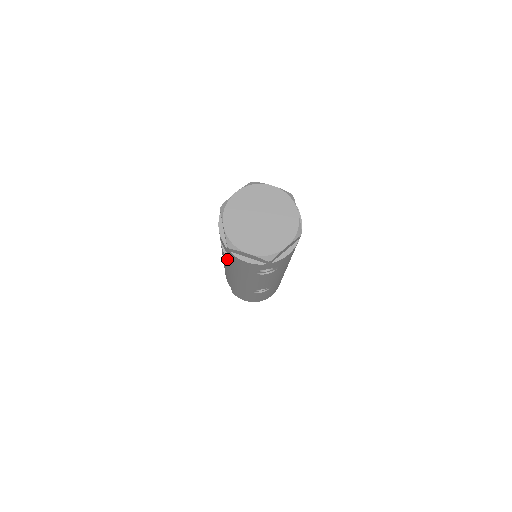
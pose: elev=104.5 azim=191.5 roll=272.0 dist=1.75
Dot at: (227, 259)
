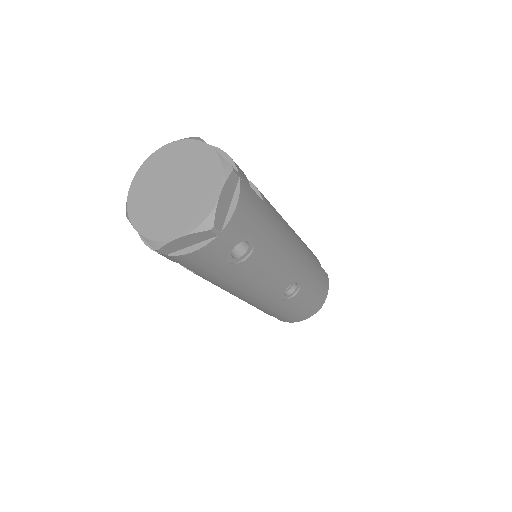
Dot at: occluded
